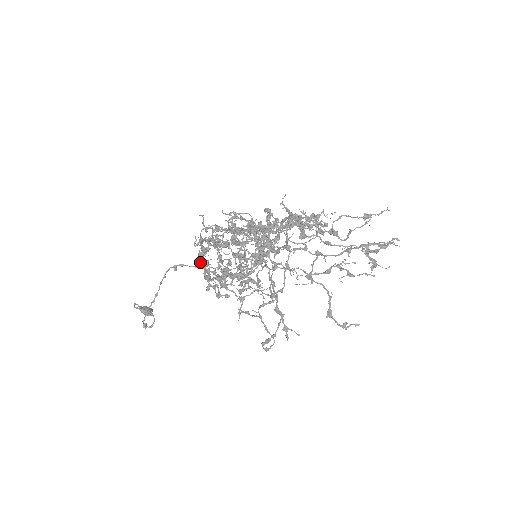
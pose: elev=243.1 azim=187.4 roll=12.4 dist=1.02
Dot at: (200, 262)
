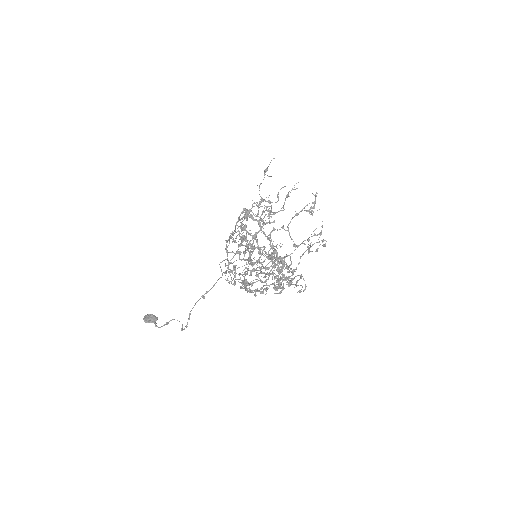
Dot at: occluded
